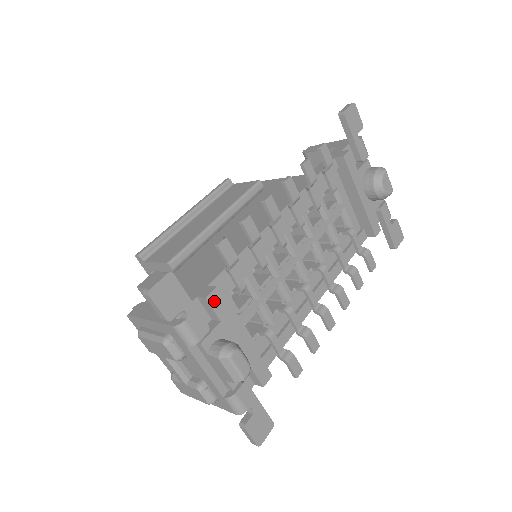
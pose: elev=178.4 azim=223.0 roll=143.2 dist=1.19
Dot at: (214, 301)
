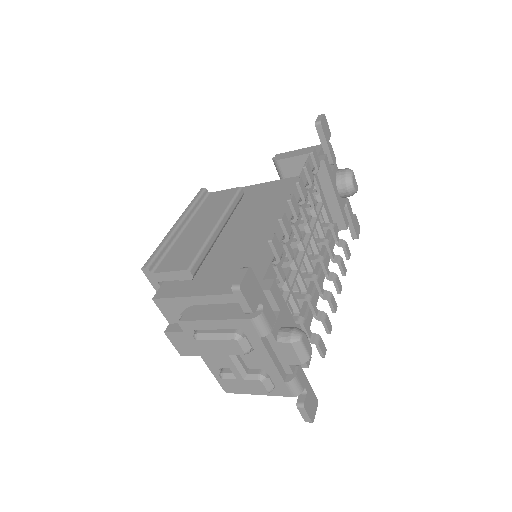
Dot at: (274, 292)
